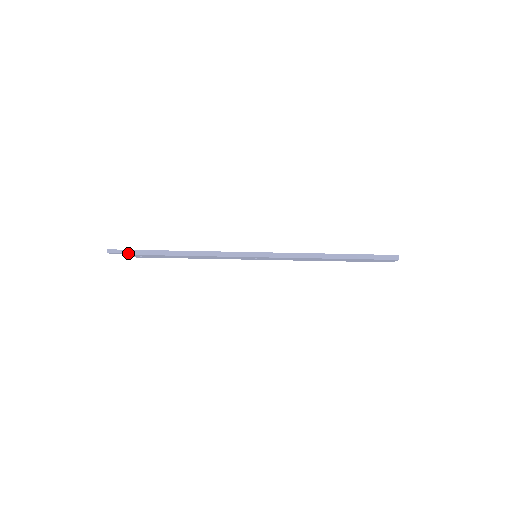
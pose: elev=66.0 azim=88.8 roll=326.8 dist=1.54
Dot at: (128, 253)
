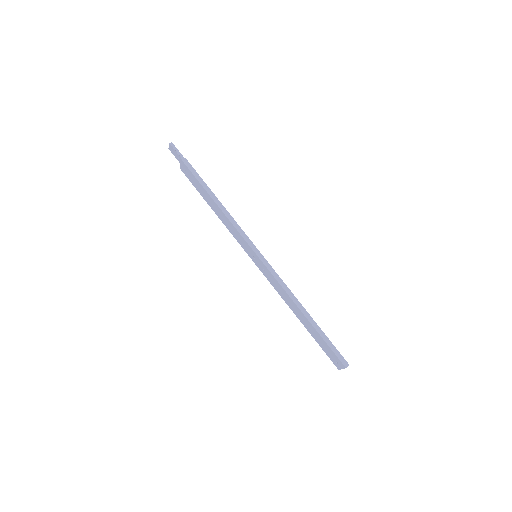
Dot at: (181, 159)
